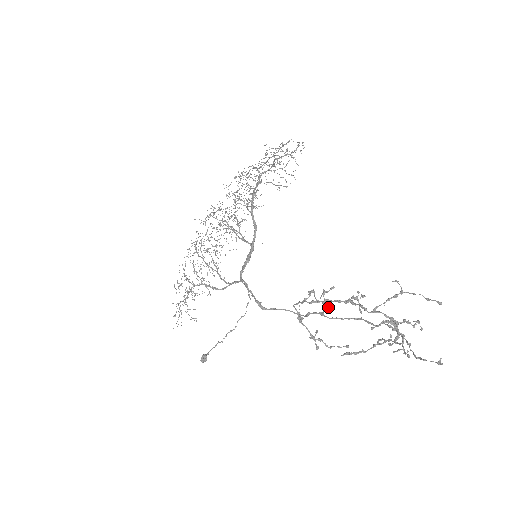
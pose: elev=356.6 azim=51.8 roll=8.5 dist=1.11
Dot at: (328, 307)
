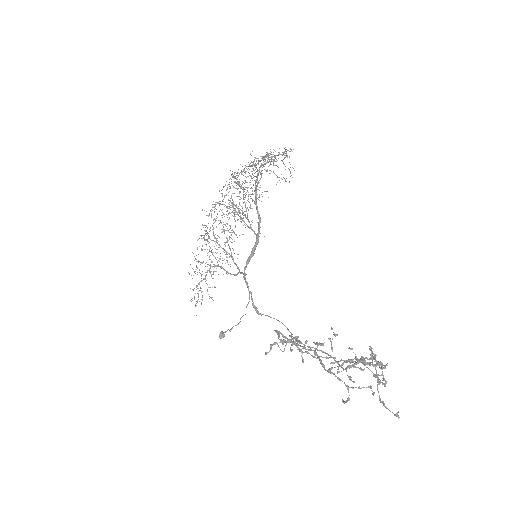
Dot at: (301, 343)
